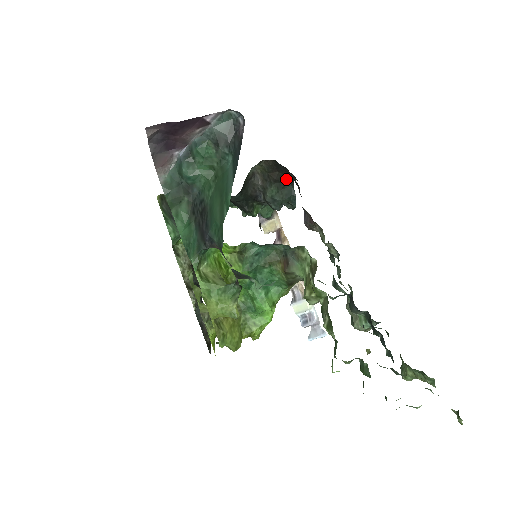
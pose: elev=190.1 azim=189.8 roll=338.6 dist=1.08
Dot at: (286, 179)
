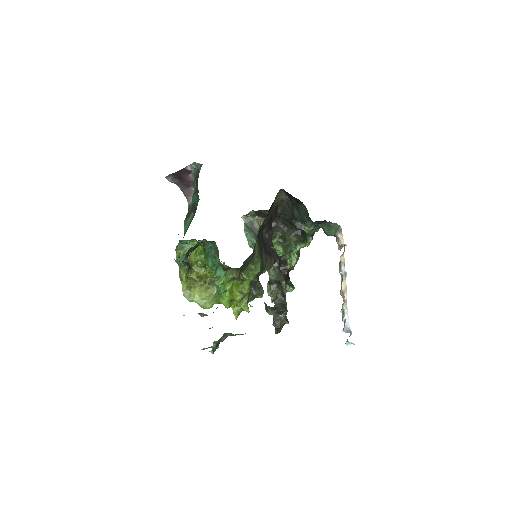
Dot at: (299, 202)
